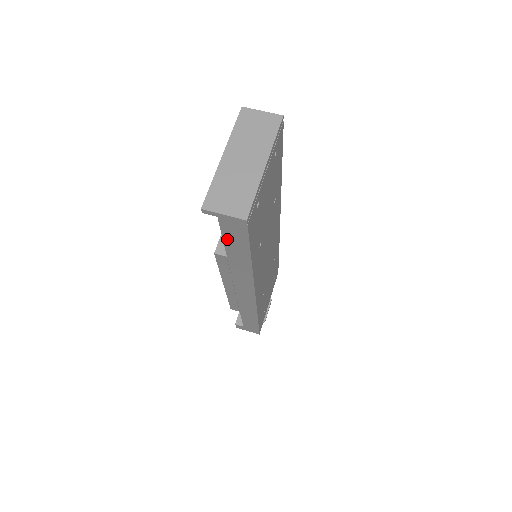
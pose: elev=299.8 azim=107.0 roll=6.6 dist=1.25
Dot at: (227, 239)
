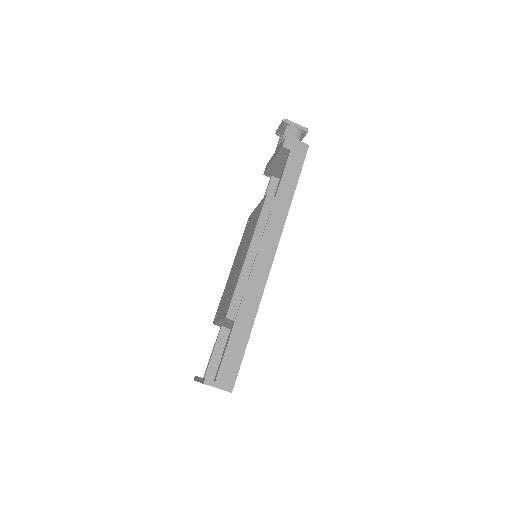
Dot at: occluded
